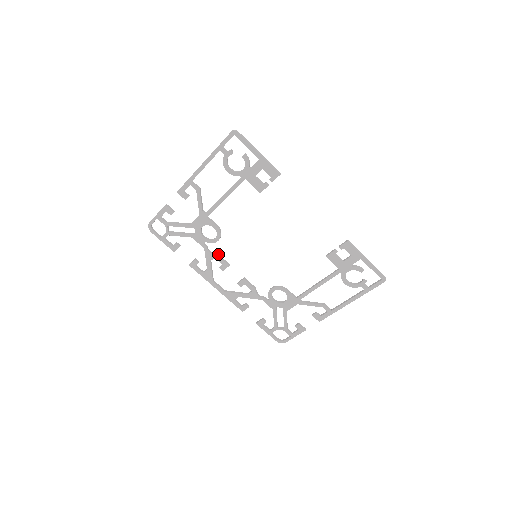
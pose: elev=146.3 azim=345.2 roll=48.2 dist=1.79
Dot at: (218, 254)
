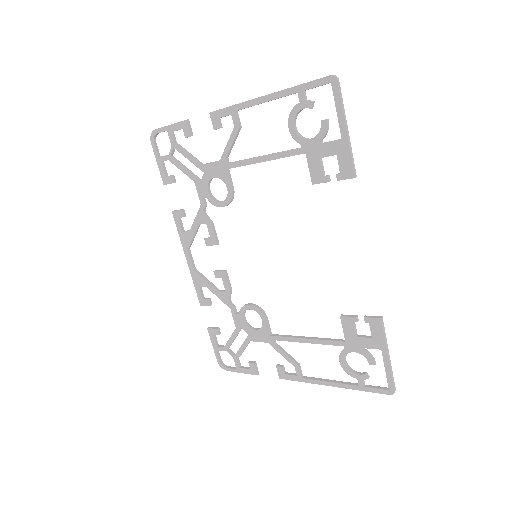
Dot at: occluded
